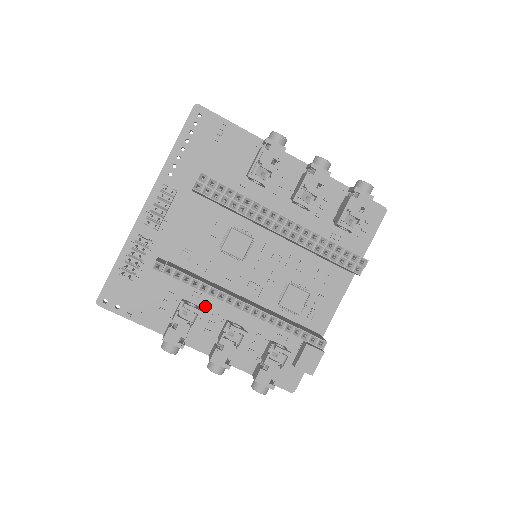
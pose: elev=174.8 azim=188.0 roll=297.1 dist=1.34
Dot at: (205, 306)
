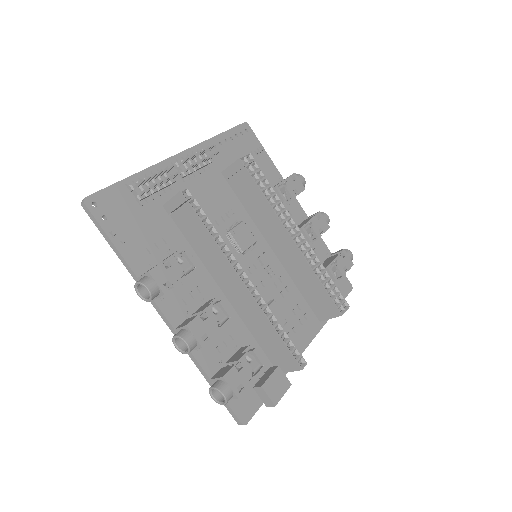
Dot at: (192, 275)
